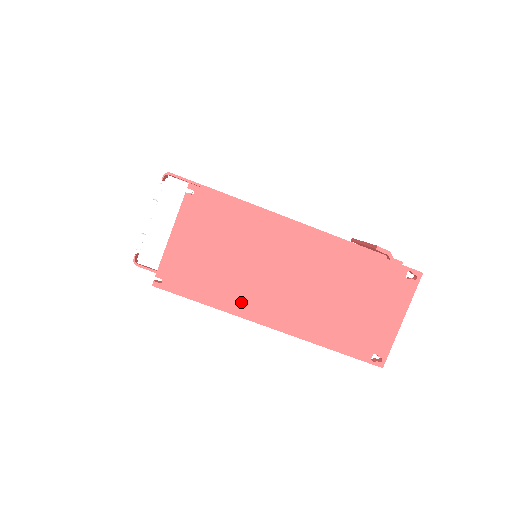
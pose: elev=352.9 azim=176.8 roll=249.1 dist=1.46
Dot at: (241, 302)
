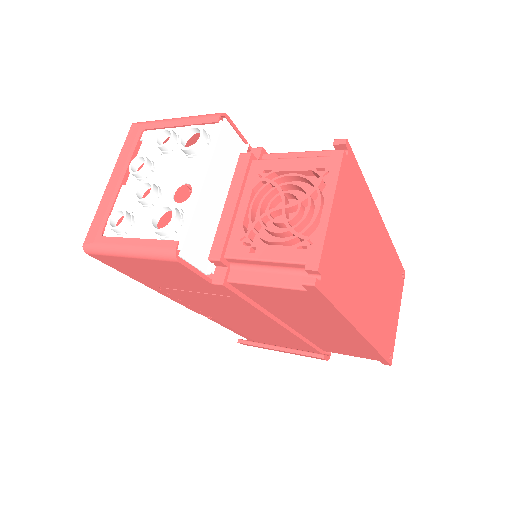
Dot at: (355, 306)
